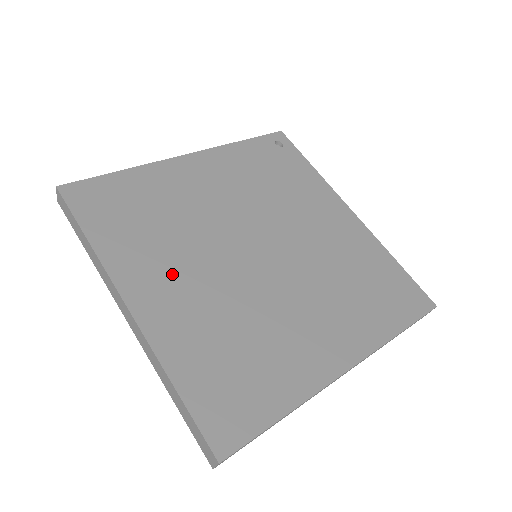
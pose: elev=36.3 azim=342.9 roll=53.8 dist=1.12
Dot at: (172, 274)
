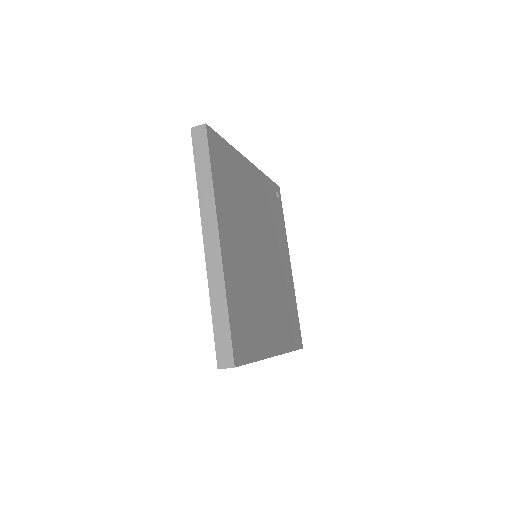
Dot at: (236, 236)
